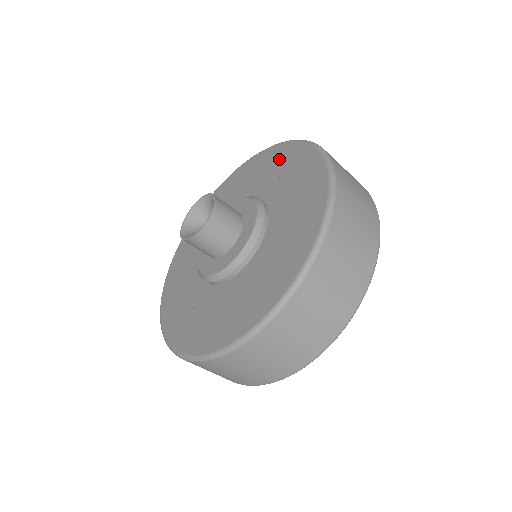
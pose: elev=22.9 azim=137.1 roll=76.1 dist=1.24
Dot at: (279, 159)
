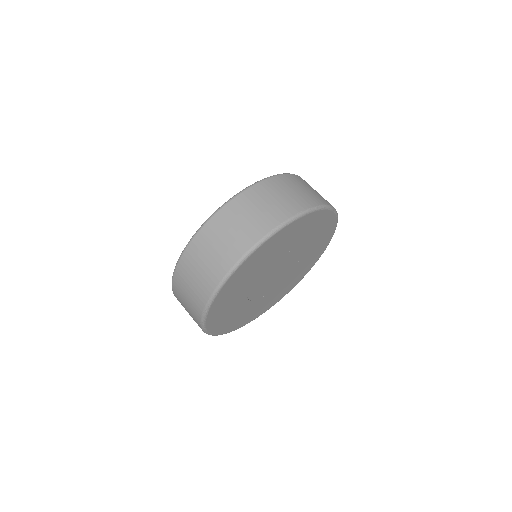
Dot at: occluded
